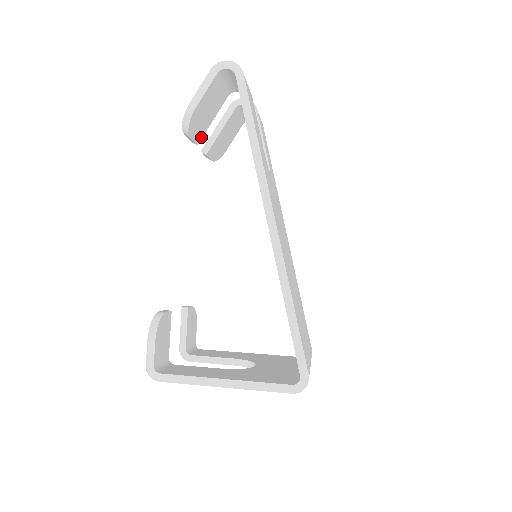
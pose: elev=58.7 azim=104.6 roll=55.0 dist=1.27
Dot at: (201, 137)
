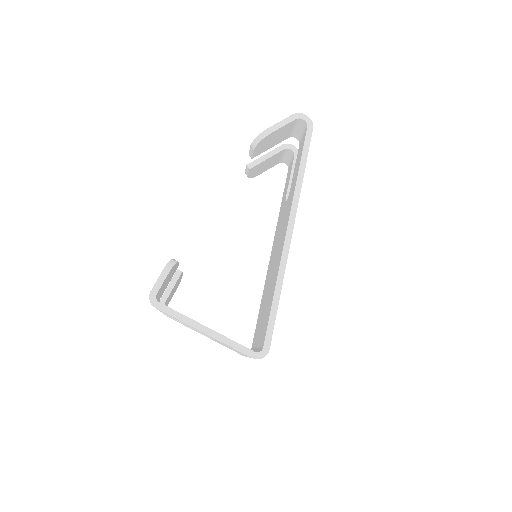
Dot at: (257, 155)
